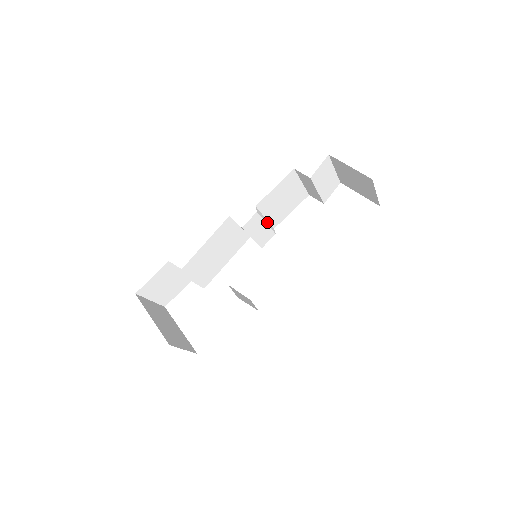
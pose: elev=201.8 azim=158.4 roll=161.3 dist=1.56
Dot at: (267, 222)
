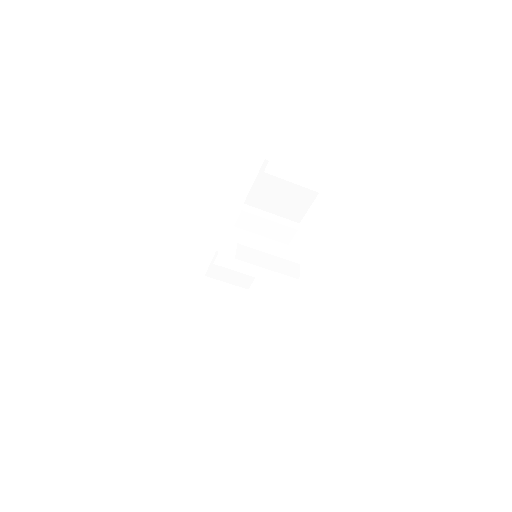
Dot at: (275, 218)
